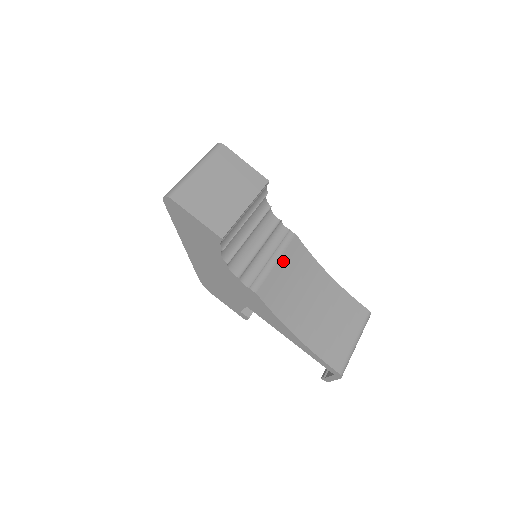
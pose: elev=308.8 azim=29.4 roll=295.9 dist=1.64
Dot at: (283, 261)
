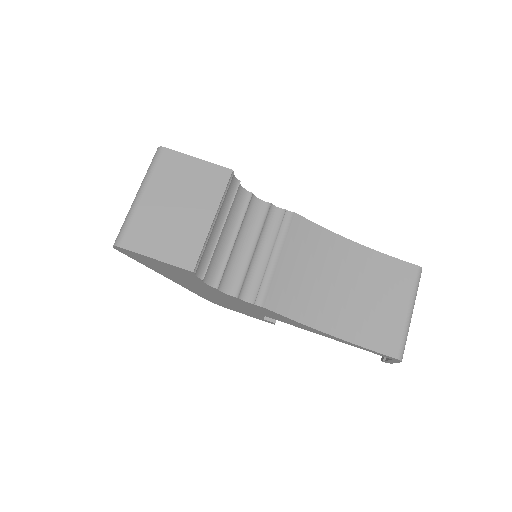
Dot at: (288, 253)
